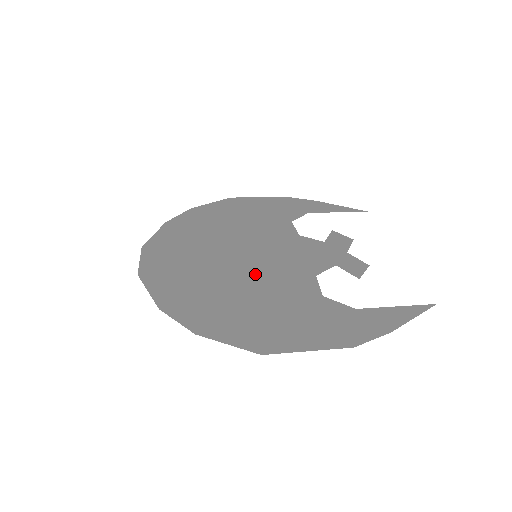
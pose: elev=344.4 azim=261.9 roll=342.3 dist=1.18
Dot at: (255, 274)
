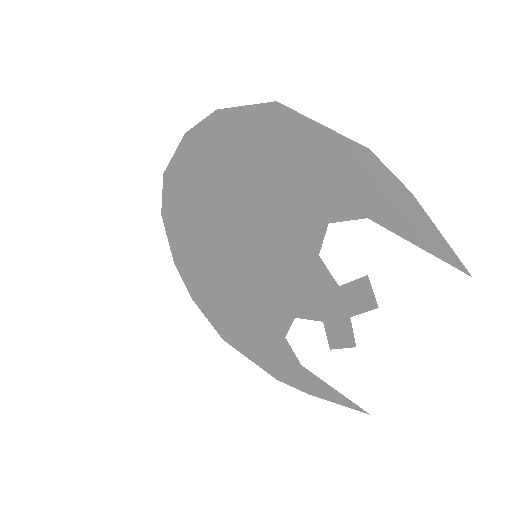
Dot at: (245, 278)
